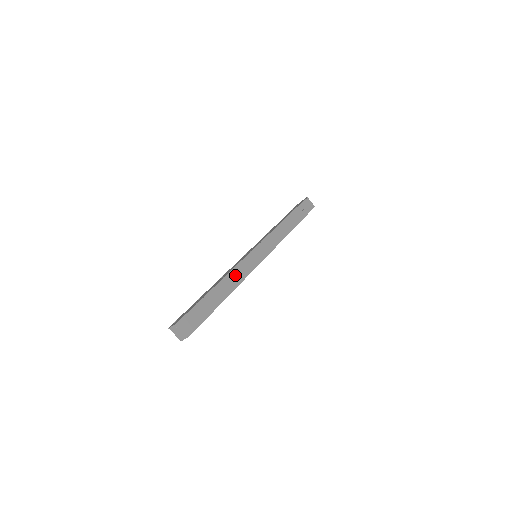
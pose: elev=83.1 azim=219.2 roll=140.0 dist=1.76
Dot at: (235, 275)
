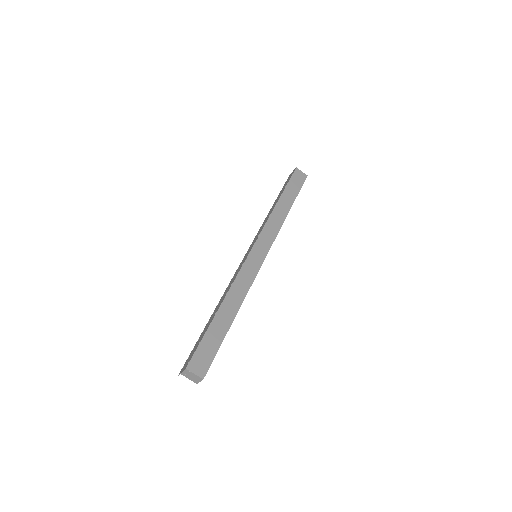
Dot at: (238, 288)
